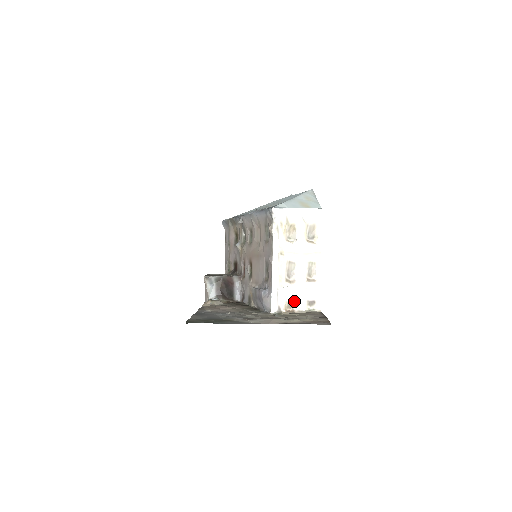
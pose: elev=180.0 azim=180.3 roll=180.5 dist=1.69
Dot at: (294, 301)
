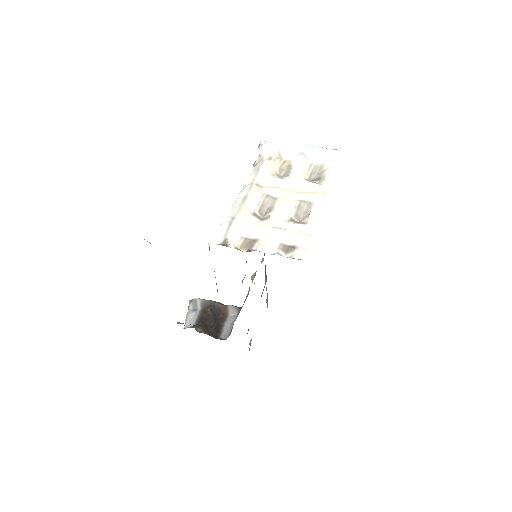
Dot at: (256, 239)
